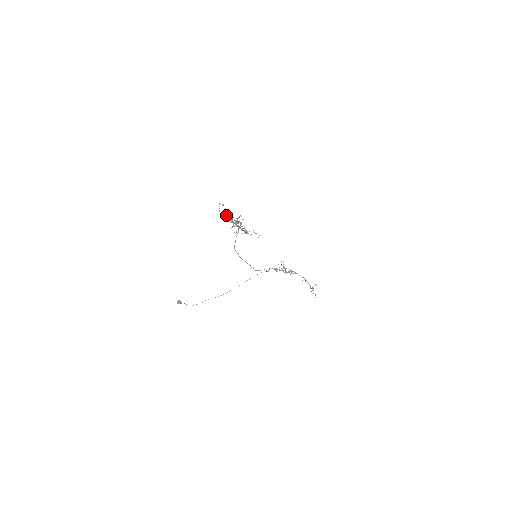
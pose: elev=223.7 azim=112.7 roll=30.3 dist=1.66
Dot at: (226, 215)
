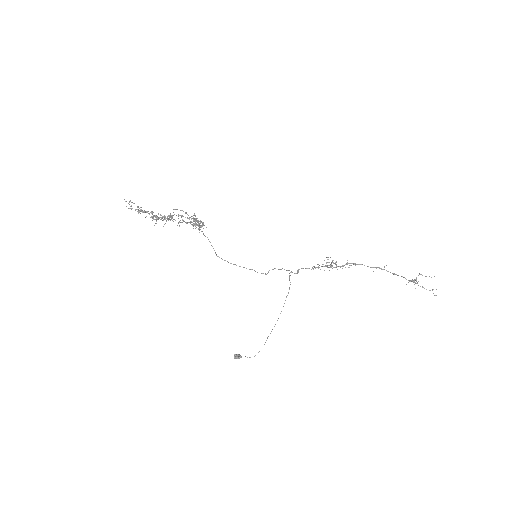
Dot at: (141, 211)
